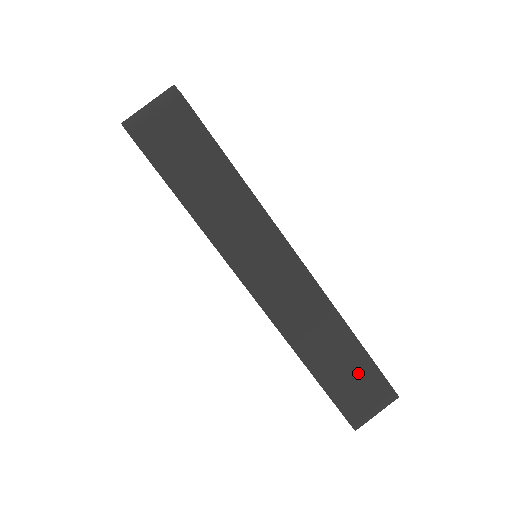
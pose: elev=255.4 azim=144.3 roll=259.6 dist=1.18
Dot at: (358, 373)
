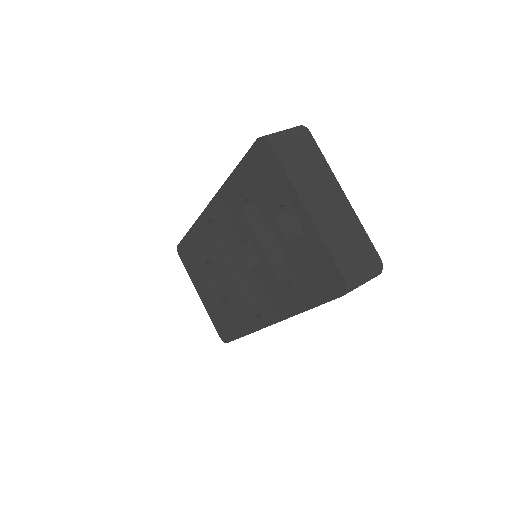
Dot at: occluded
